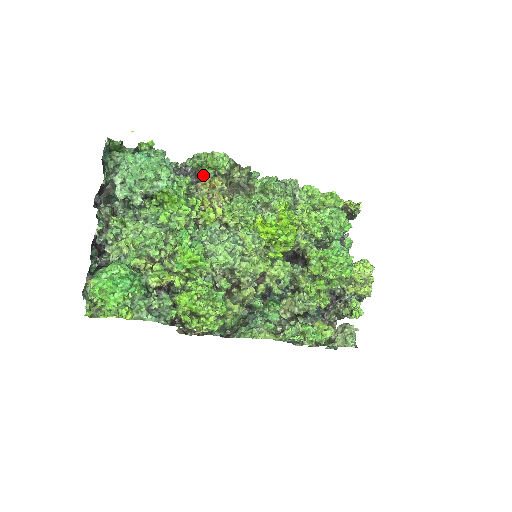
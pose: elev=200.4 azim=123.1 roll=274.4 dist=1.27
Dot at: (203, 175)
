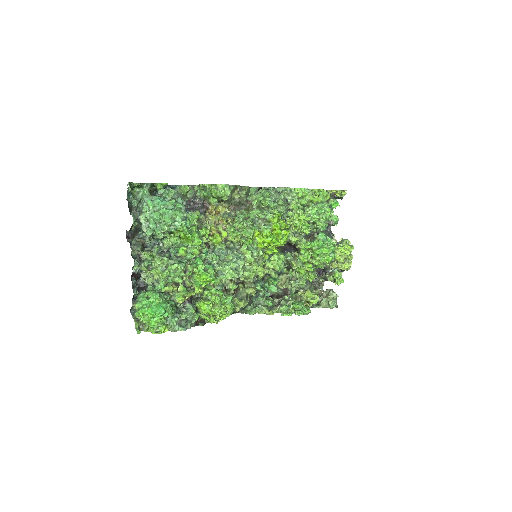
Dot at: (209, 204)
